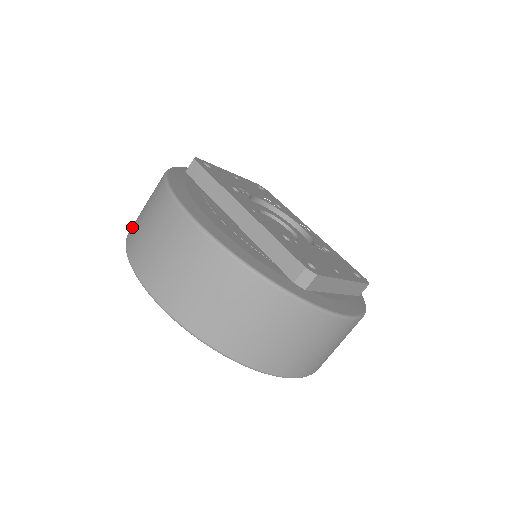
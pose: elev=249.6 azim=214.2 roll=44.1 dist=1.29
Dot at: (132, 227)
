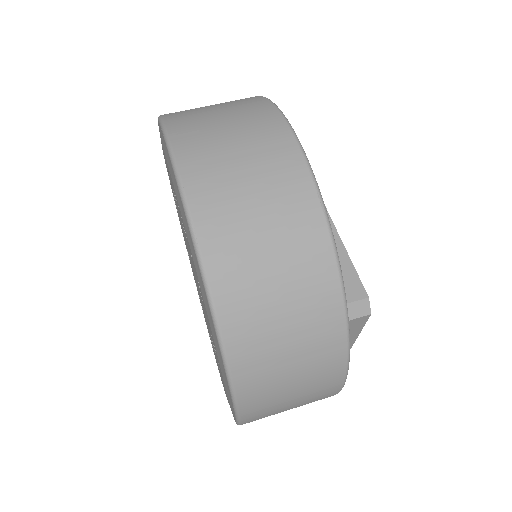
Dot at: (178, 112)
